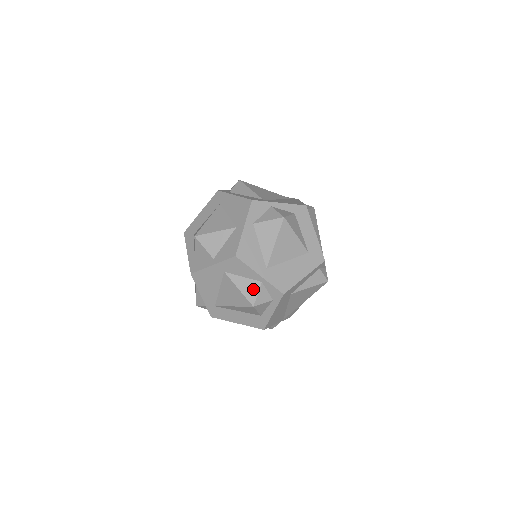
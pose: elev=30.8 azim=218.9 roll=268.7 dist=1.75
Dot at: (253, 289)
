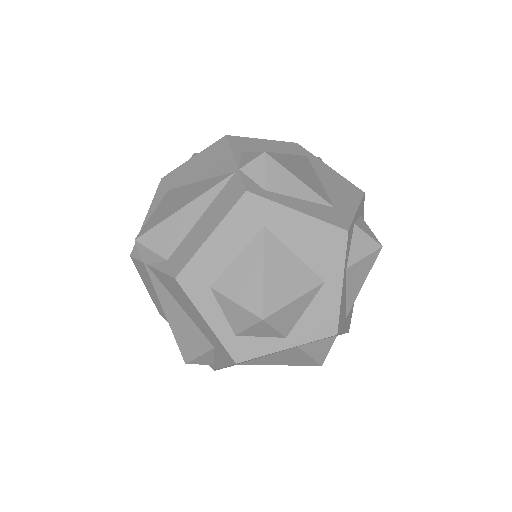
Dot at: (326, 348)
